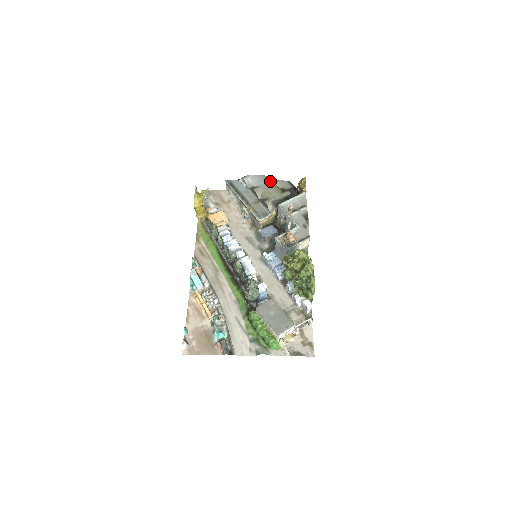
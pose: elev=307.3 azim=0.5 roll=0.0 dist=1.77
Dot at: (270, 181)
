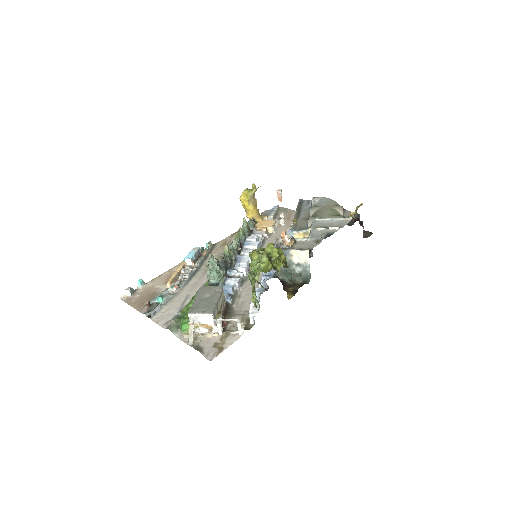
Dot at: (334, 205)
